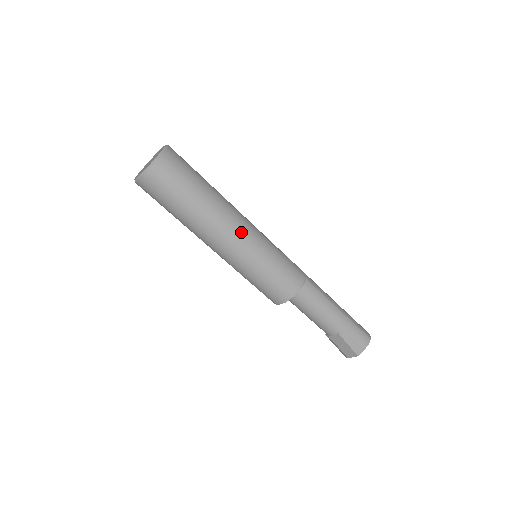
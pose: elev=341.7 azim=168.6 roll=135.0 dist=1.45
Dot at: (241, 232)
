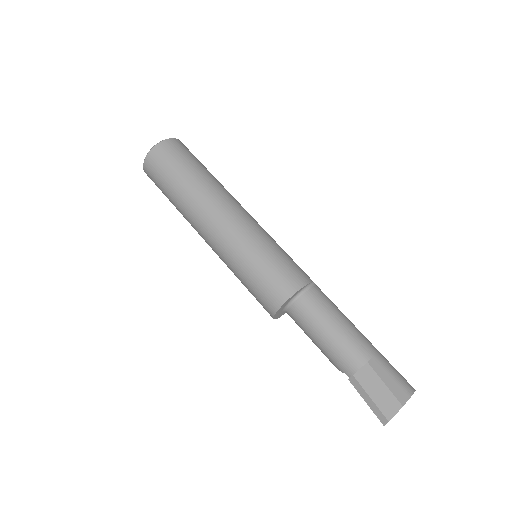
Dot at: (243, 211)
